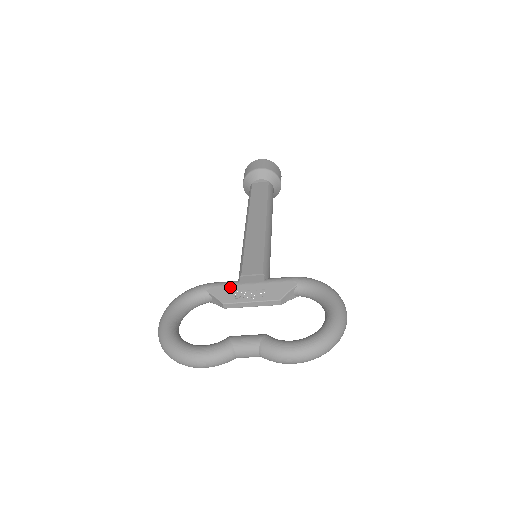
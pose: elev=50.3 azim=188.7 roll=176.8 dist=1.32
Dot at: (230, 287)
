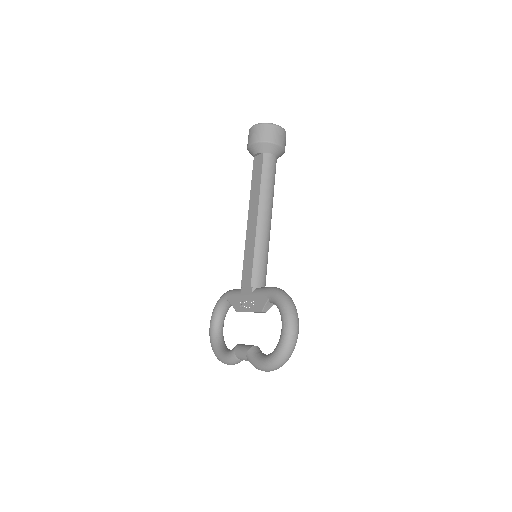
Dot at: (237, 298)
